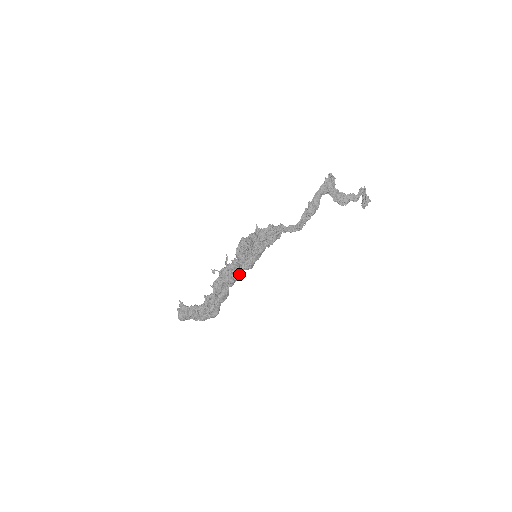
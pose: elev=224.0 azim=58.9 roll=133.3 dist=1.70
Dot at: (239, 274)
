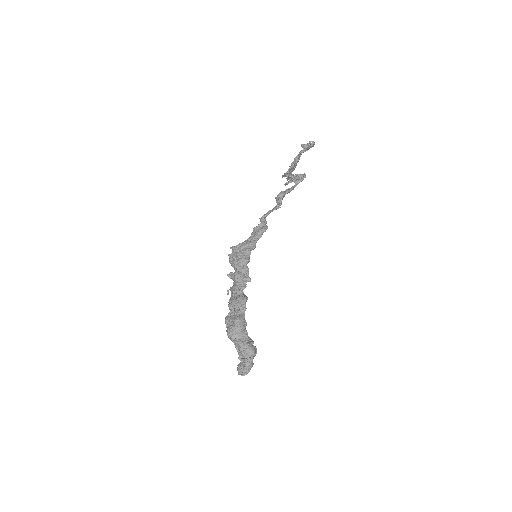
Dot at: (237, 272)
